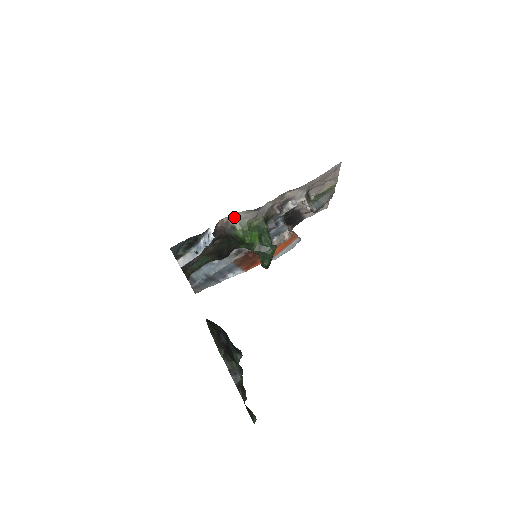
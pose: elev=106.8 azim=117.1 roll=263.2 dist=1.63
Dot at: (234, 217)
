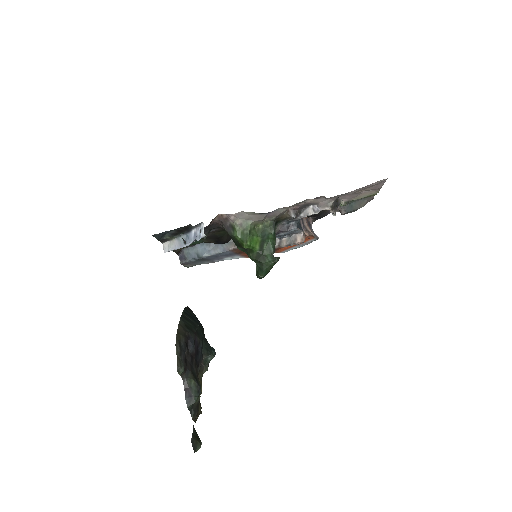
Dot at: (235, 216)
